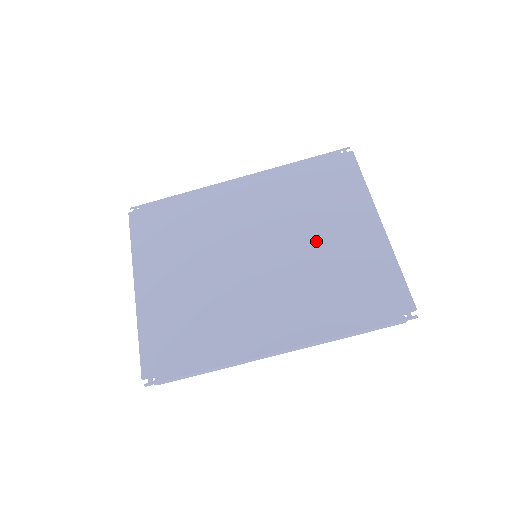
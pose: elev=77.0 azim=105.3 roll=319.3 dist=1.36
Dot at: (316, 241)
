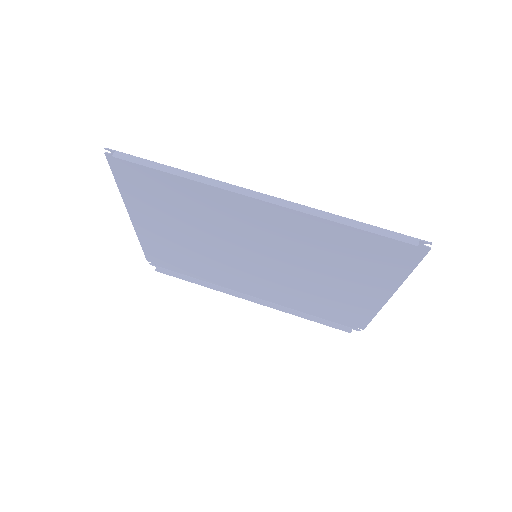
Dot at: (320, 274)
